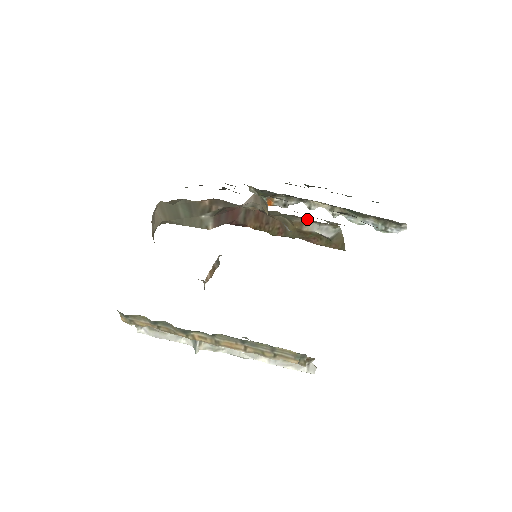
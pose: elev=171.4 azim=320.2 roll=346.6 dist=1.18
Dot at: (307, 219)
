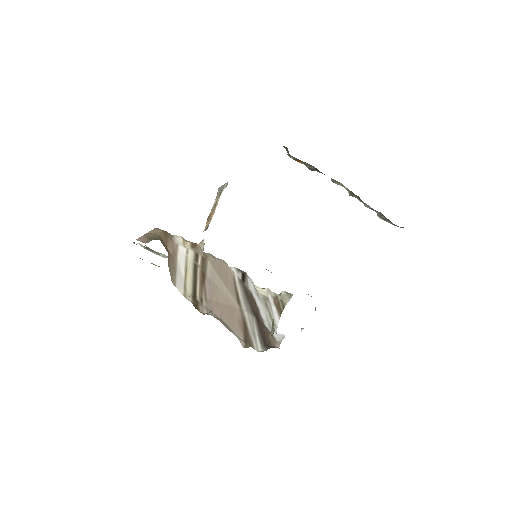
Dot at: occluded
